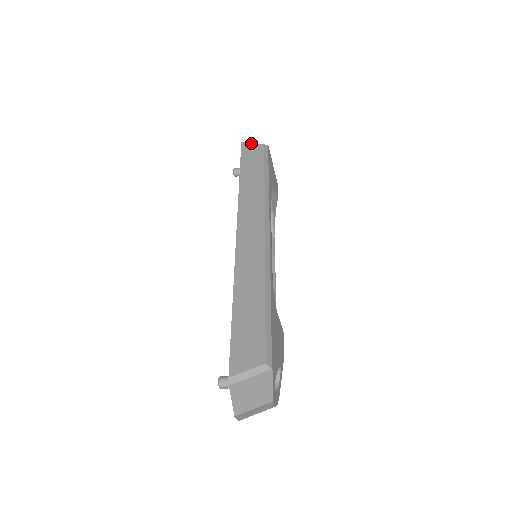
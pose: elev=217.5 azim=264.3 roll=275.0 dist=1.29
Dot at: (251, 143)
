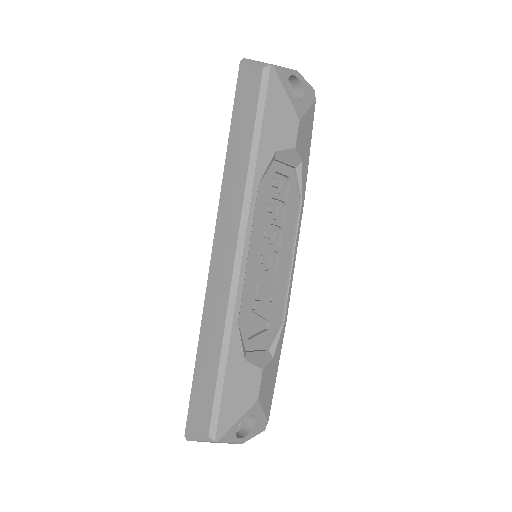
Dot at: (249, 65)
